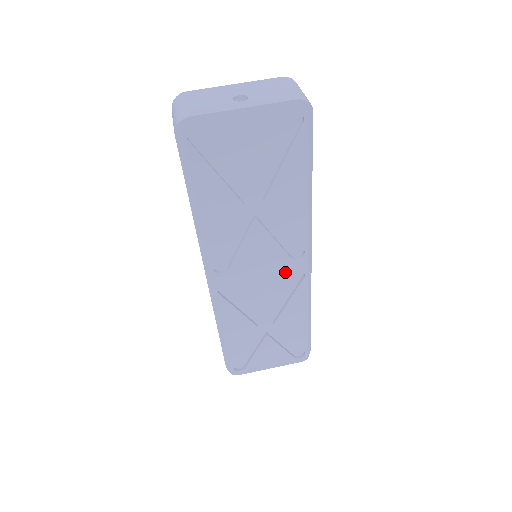
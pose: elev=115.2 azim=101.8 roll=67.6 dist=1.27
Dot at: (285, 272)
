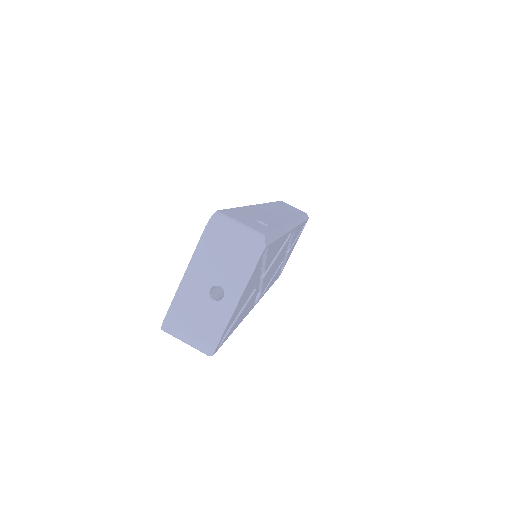
Dot at: occluded
